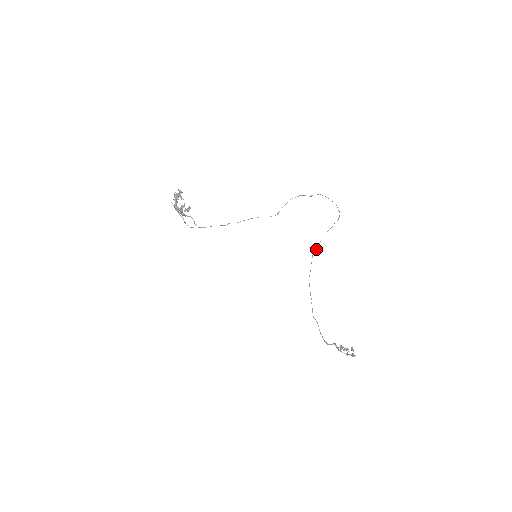
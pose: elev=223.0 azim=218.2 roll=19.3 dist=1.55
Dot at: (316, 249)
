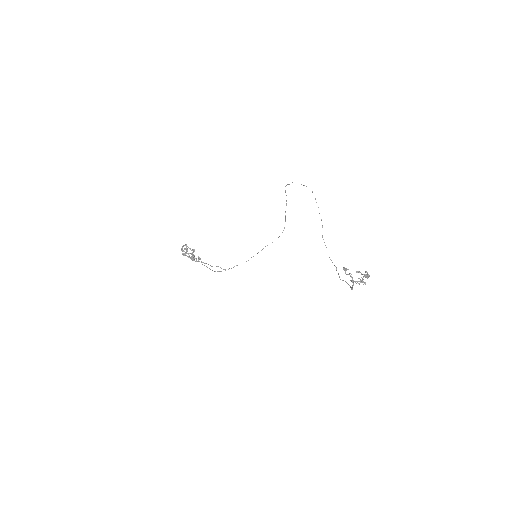
Dot at: occluded
